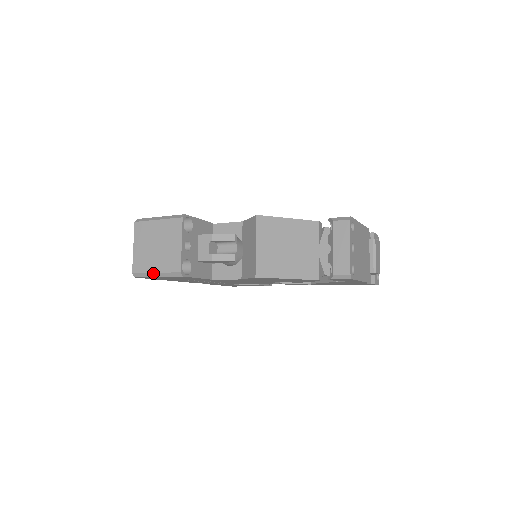
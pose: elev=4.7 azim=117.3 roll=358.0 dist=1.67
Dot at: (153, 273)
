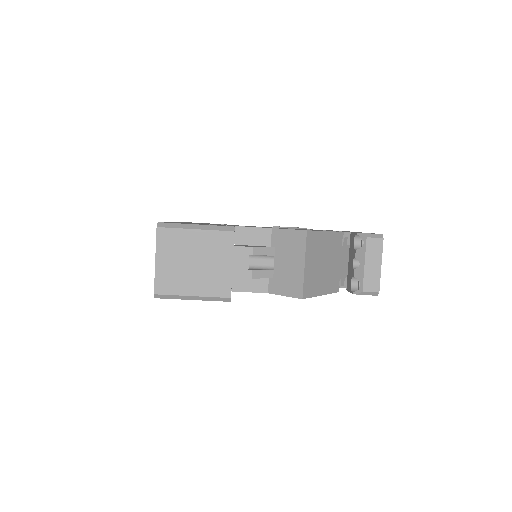
Dot at: (188, 296)
